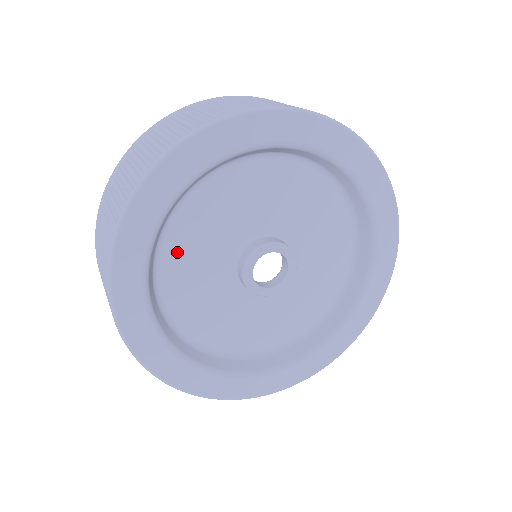
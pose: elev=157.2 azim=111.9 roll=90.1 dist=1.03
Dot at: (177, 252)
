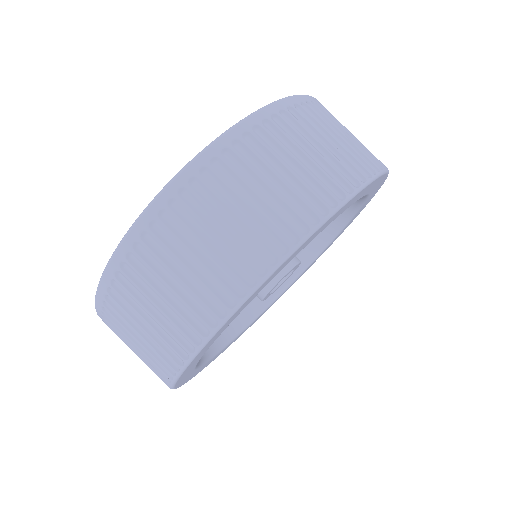
Dot at: occluded
